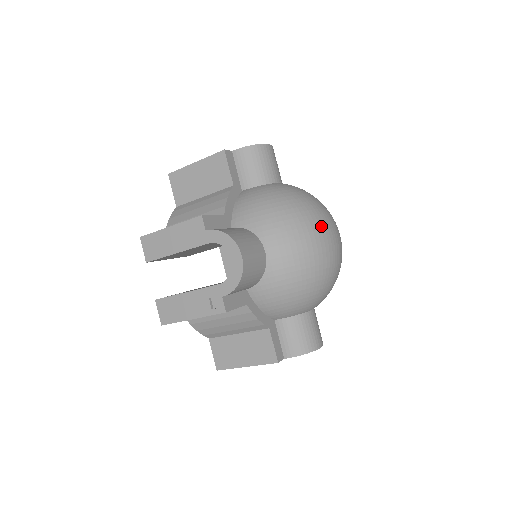
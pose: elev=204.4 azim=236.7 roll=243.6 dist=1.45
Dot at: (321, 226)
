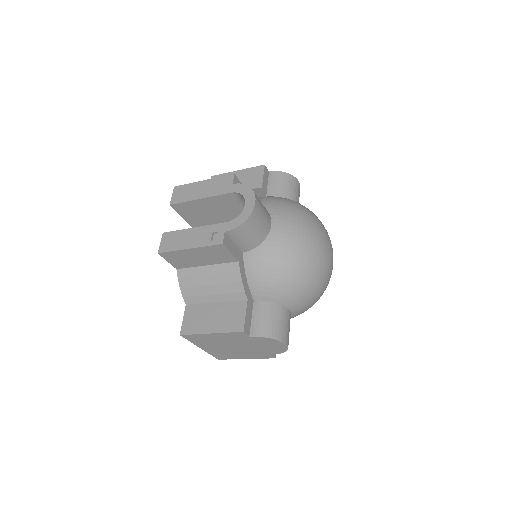
Dot at: (322, 233)
